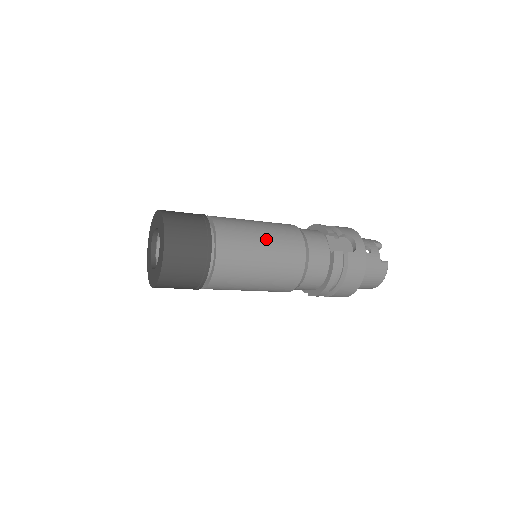
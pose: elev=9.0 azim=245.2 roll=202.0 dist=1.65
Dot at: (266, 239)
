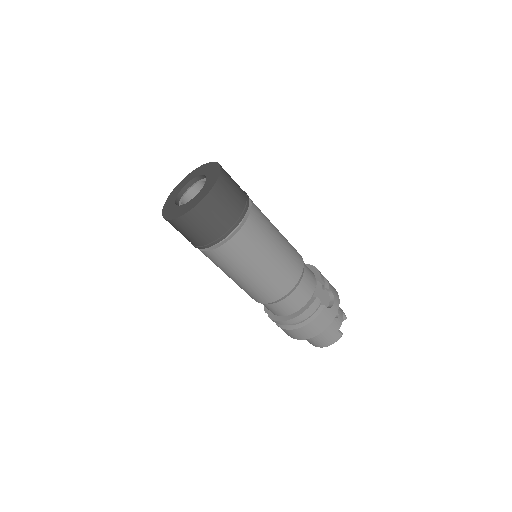
Dot at: (279, 249)
